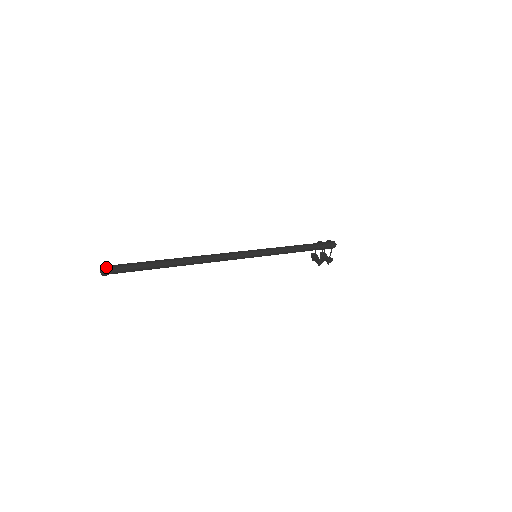
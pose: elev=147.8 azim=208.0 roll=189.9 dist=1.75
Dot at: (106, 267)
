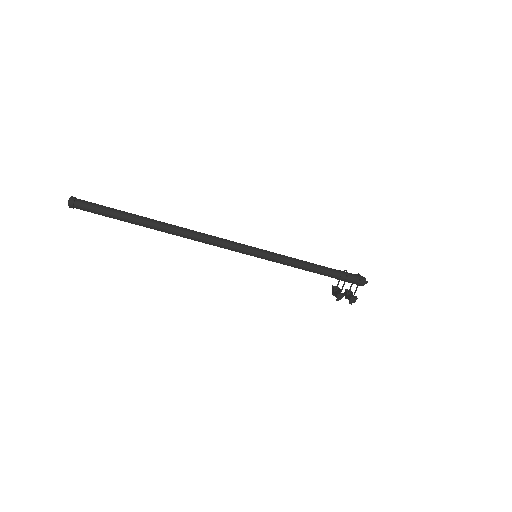
Dot at: (75, 198)
